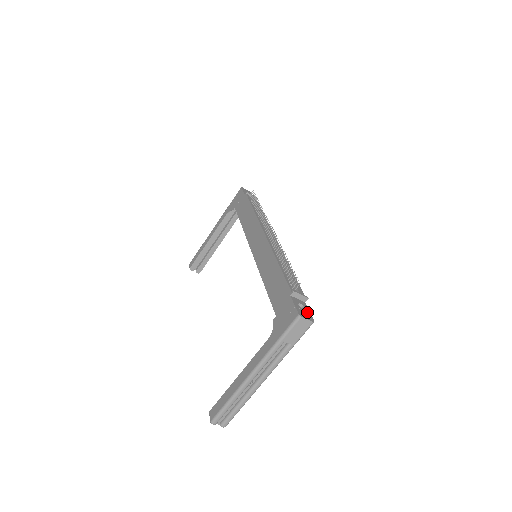
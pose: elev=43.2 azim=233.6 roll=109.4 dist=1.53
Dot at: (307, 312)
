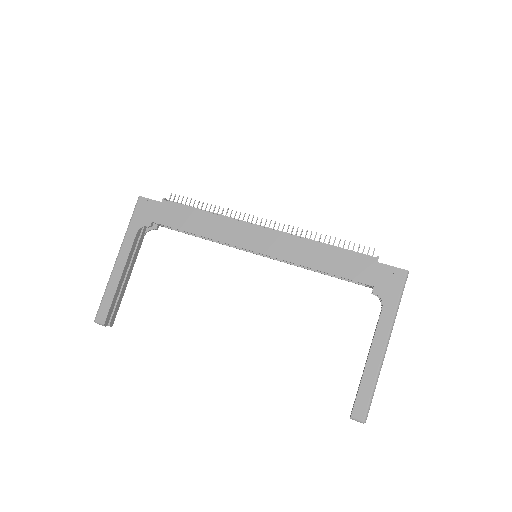
Dot at: occluded
